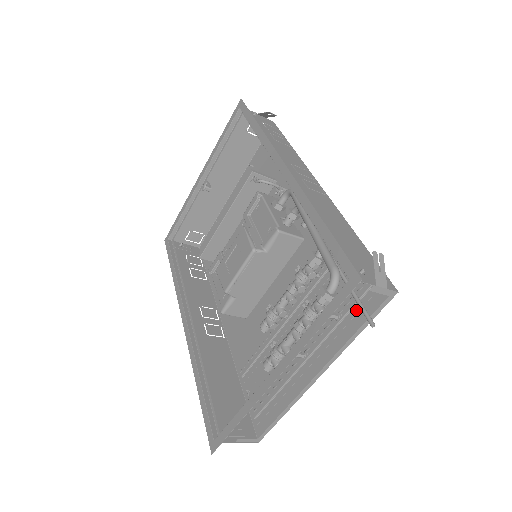
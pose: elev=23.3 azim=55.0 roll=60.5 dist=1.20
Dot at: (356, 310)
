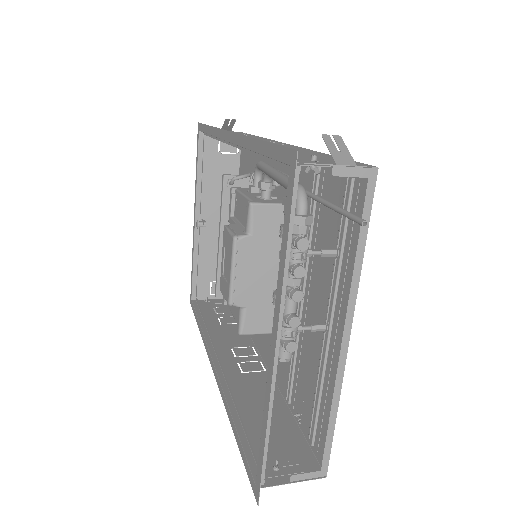
Dot at: (350, 228)
